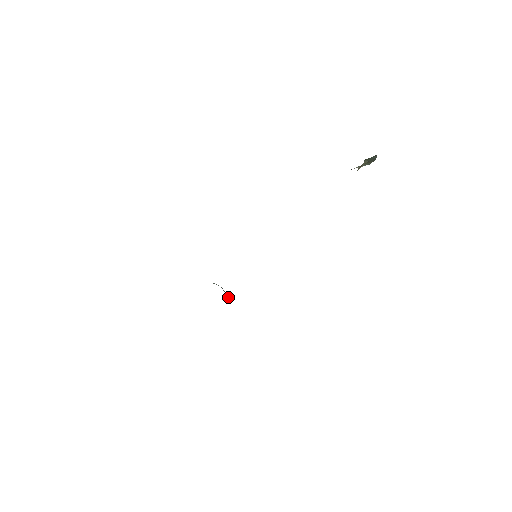
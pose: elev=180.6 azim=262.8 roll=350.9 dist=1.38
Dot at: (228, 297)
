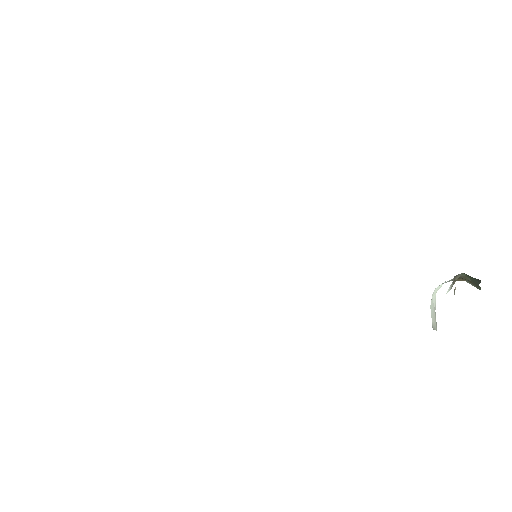
Dot at: occluded
